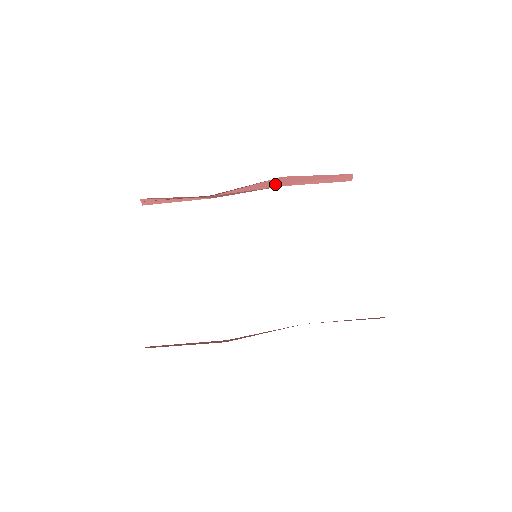
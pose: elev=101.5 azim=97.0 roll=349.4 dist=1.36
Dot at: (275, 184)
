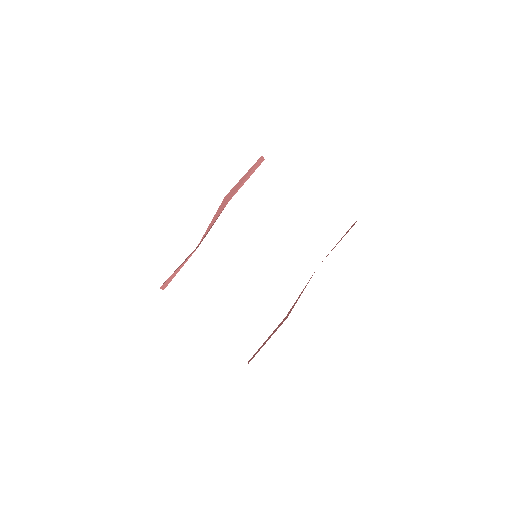
Dot at: (224, 204)
